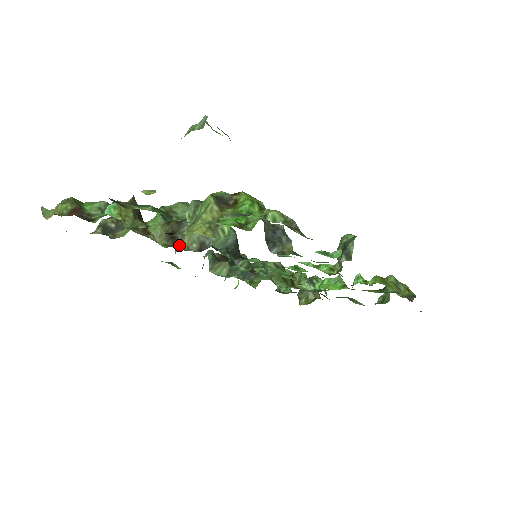
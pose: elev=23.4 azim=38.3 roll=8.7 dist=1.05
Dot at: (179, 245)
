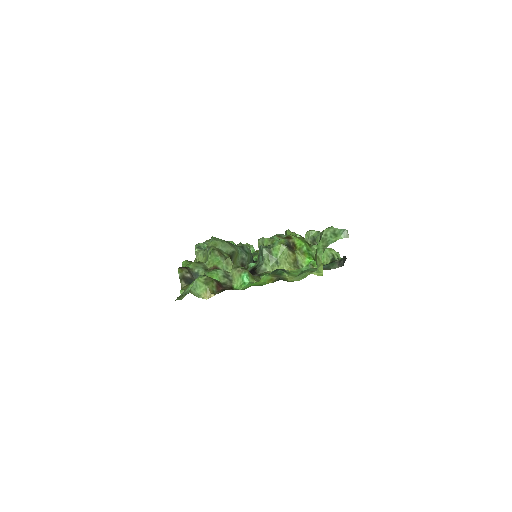
Dot at: occluded
